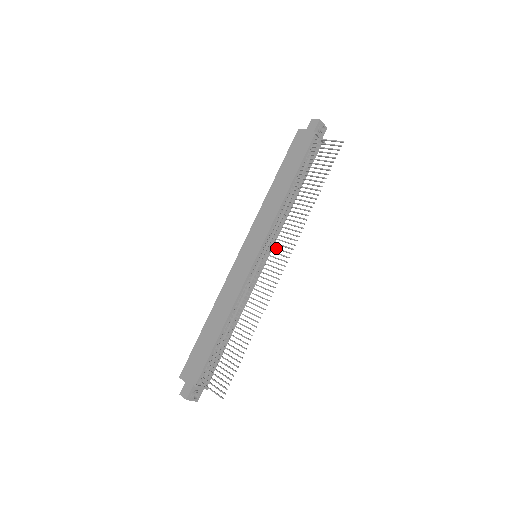
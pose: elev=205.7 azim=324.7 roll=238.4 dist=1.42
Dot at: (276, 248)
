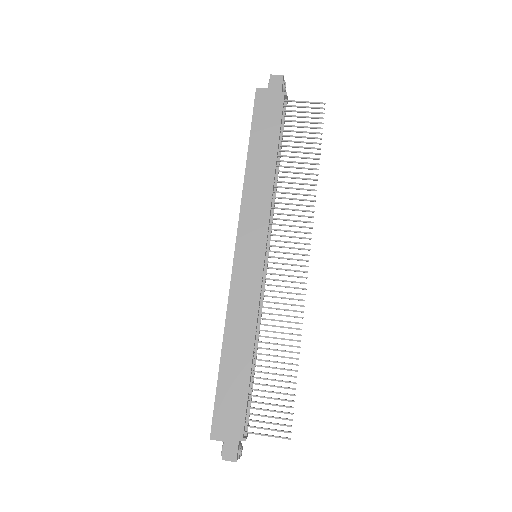
Dot at: (287, 241)
